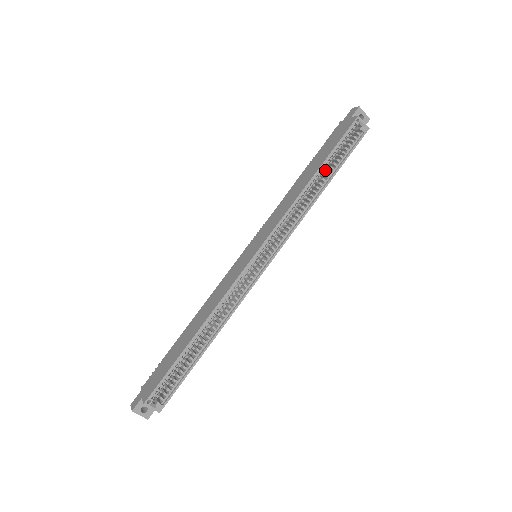
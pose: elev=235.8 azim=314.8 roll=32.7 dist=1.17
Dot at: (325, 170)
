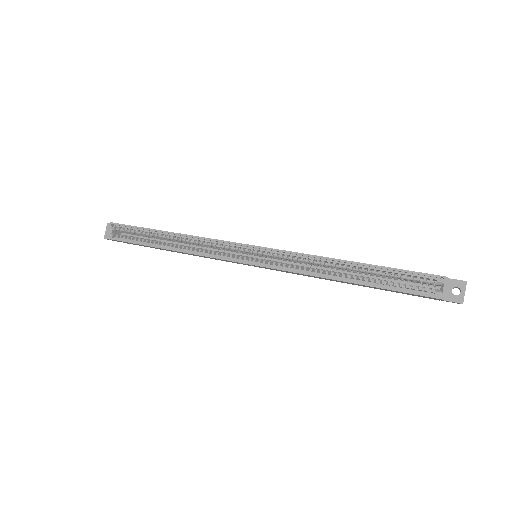
Dot at: (370, 277)
